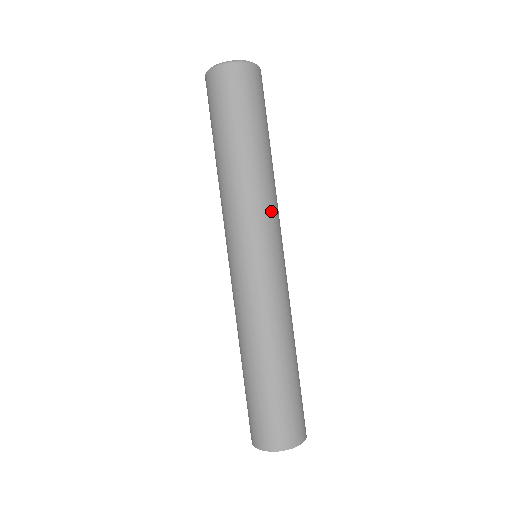
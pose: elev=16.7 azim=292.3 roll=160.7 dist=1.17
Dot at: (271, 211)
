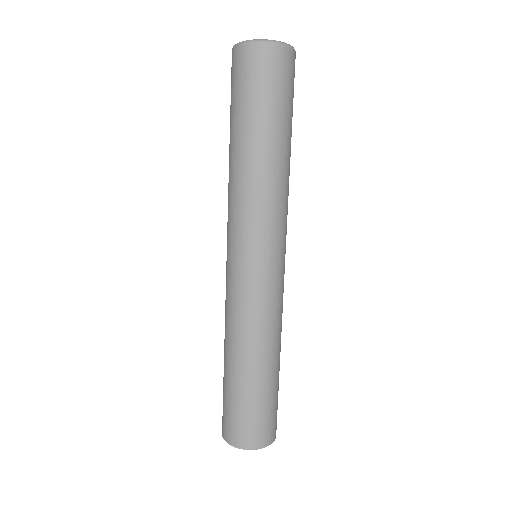
Dot at: (281, 215)
